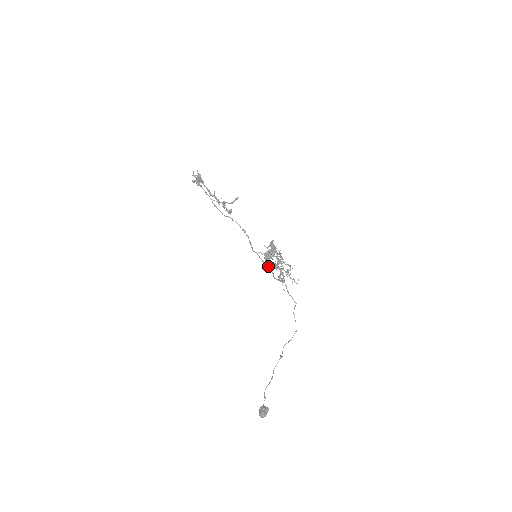
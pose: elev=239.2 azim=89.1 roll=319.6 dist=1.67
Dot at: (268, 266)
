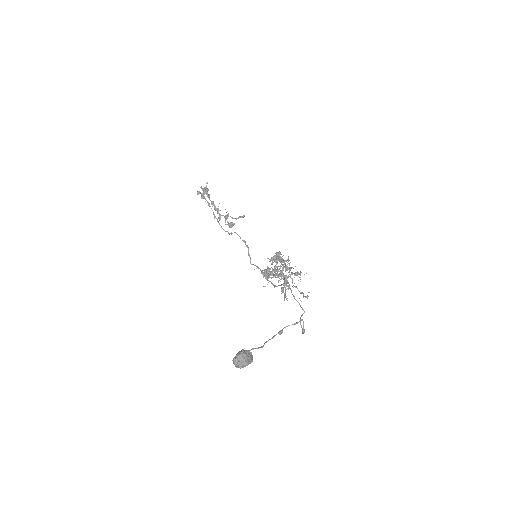
Dot at: (267, 284)
